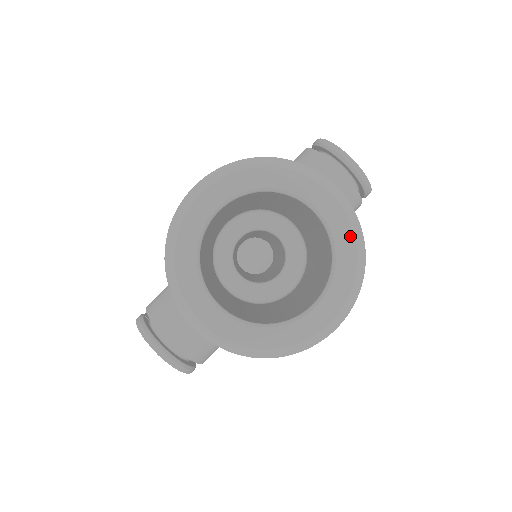
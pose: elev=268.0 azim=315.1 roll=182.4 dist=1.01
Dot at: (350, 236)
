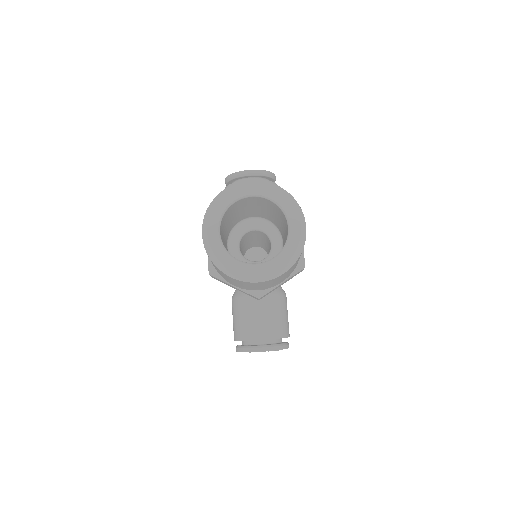
Dot at: (273, 191)
